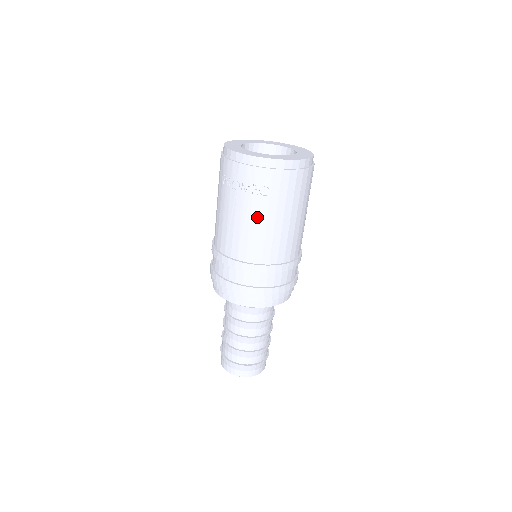
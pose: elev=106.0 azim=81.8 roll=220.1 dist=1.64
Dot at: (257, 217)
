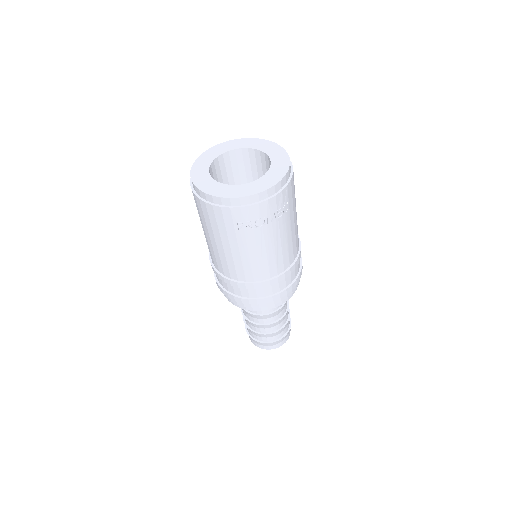
Dot at: (285, 232)
